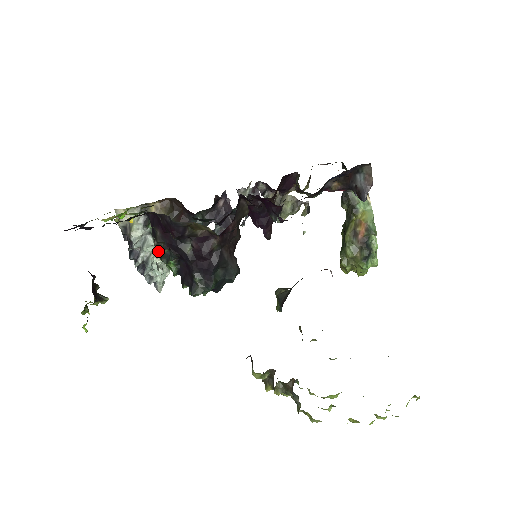
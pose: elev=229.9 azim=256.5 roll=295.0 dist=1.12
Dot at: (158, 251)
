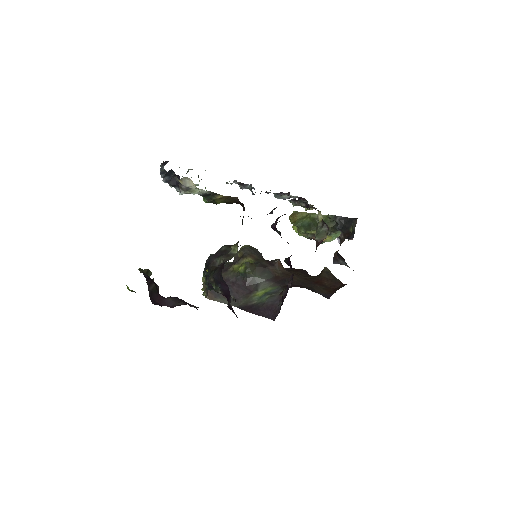
Dot at: occluded
